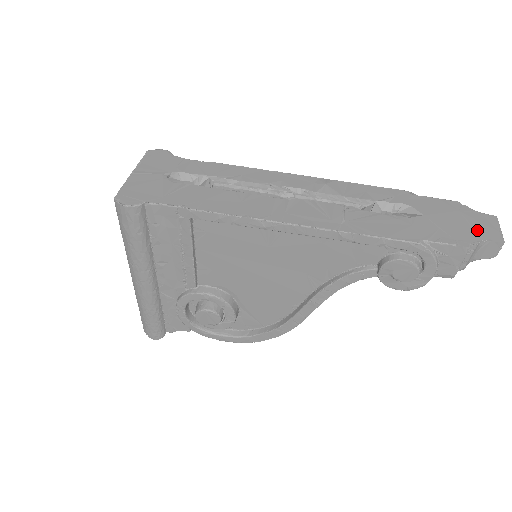
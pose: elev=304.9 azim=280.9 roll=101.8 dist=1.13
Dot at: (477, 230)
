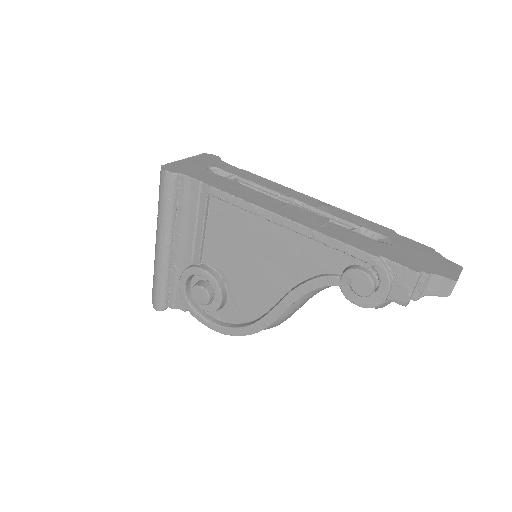
Dot at: (436, 267)
